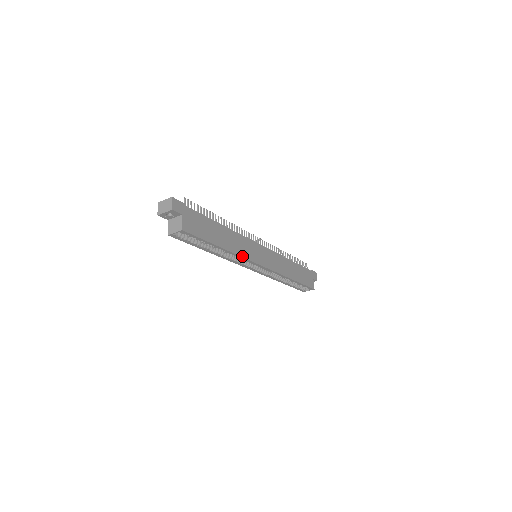
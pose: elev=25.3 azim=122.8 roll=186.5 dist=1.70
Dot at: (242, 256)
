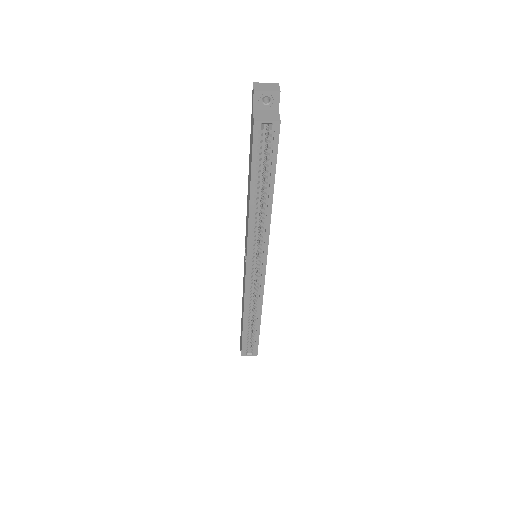
Dot at: (269, 231)
